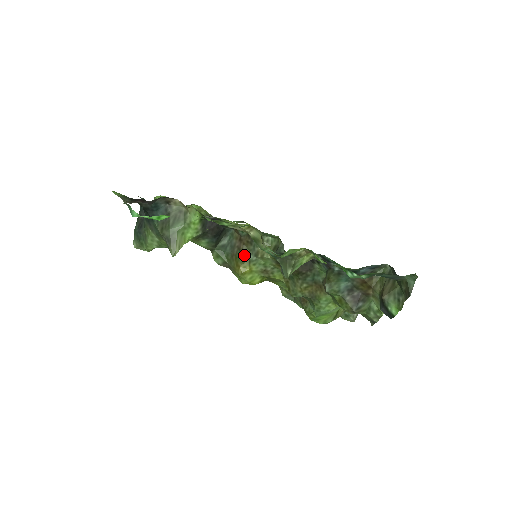
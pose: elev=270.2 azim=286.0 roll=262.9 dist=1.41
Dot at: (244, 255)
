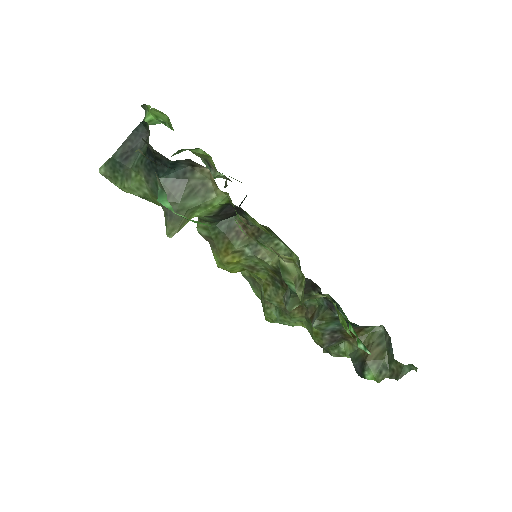
Dot at: (241, 246)
